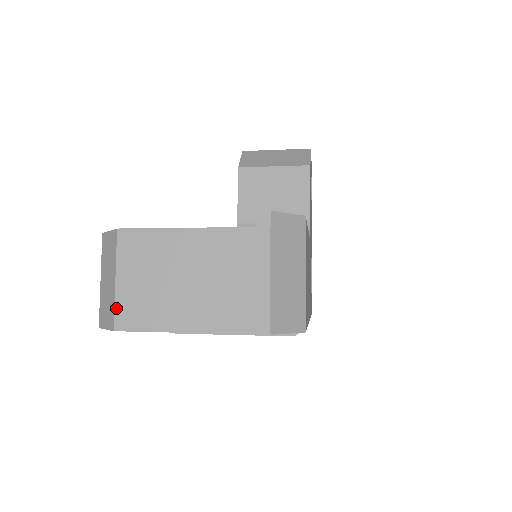
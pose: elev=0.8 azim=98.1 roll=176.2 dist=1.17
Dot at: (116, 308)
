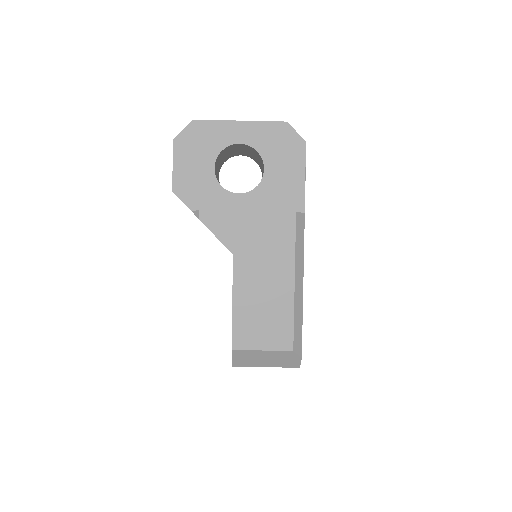
Dot at: occluded
